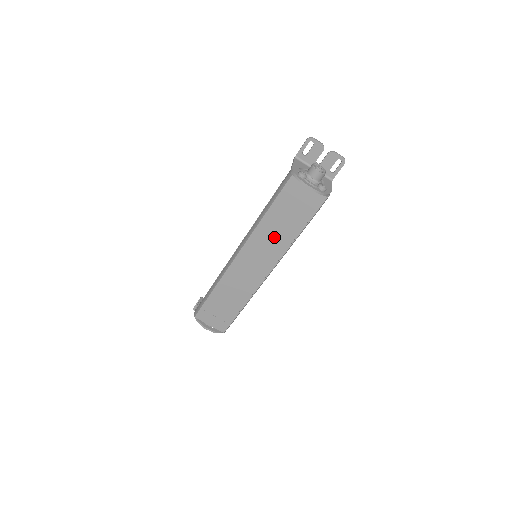
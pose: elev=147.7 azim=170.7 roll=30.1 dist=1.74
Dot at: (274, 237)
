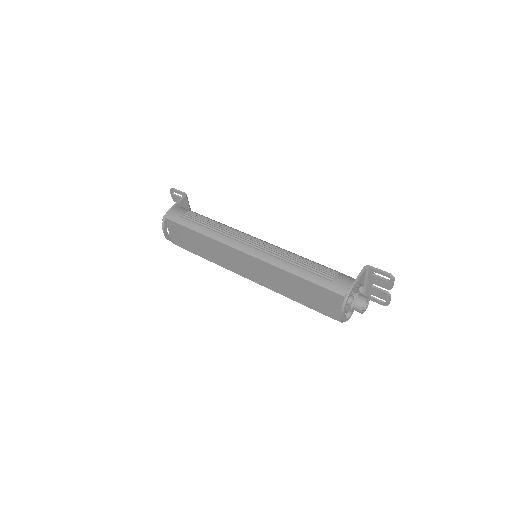
Dot at: (281, 282)
